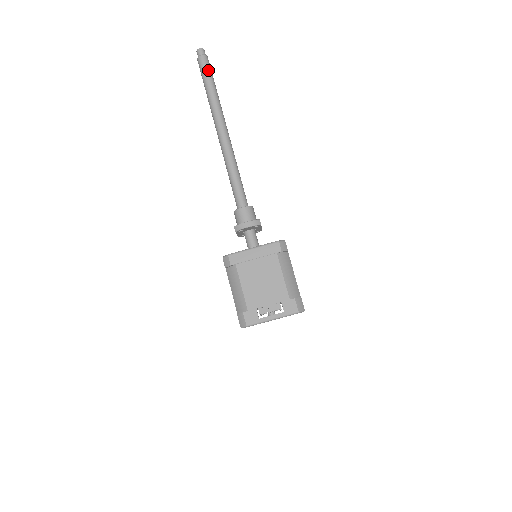
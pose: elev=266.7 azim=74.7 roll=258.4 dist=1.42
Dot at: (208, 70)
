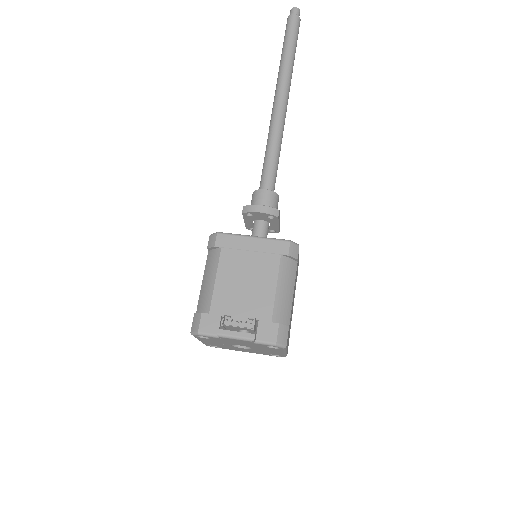
Dot at: (294, 31)
